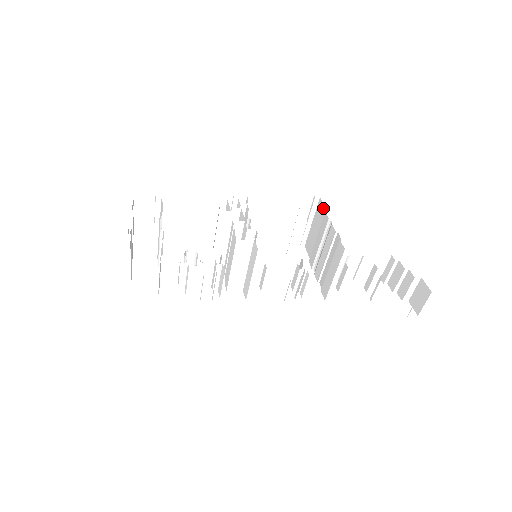
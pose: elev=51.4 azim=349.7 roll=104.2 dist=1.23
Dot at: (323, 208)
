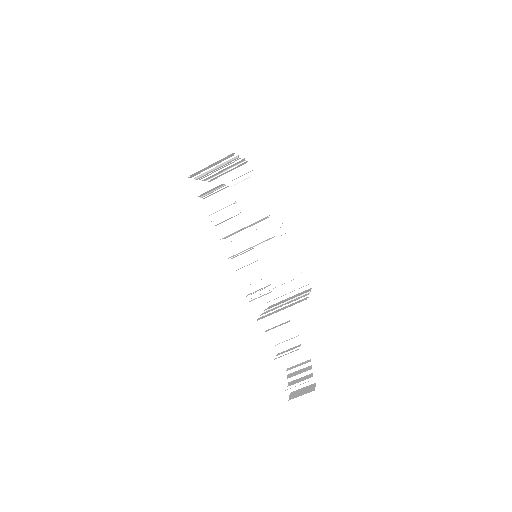
Dot at: occluded
